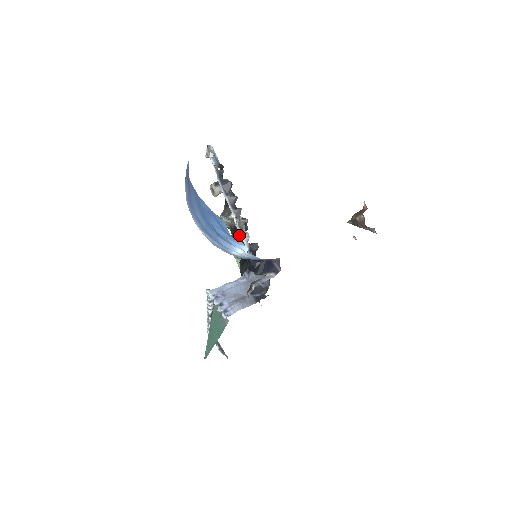
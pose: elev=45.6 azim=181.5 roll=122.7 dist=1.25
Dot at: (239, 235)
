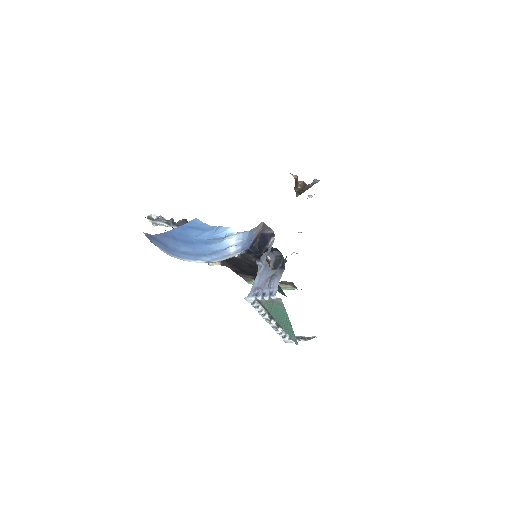
Dot at: occluded
